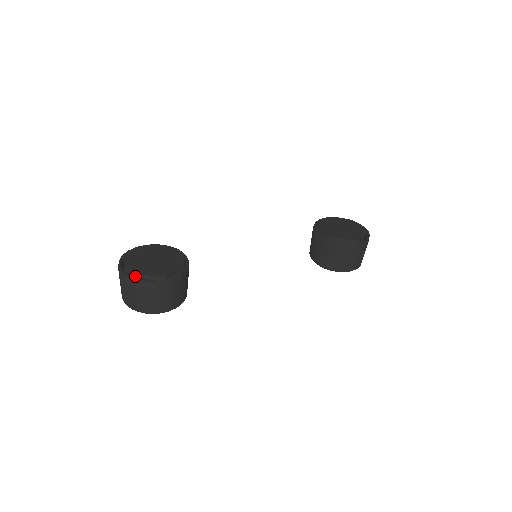
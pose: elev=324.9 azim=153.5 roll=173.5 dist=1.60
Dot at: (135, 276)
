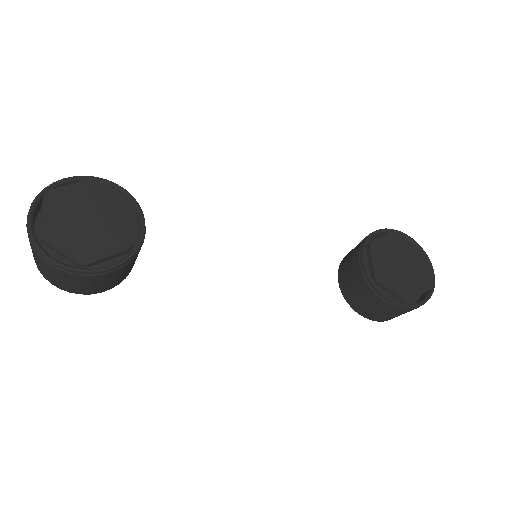
Dot at: (43, 242)
